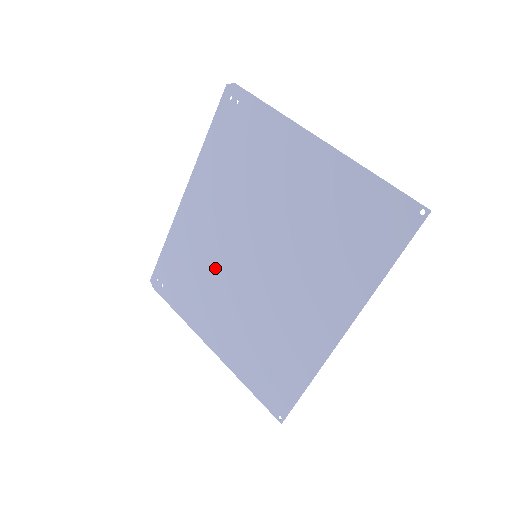
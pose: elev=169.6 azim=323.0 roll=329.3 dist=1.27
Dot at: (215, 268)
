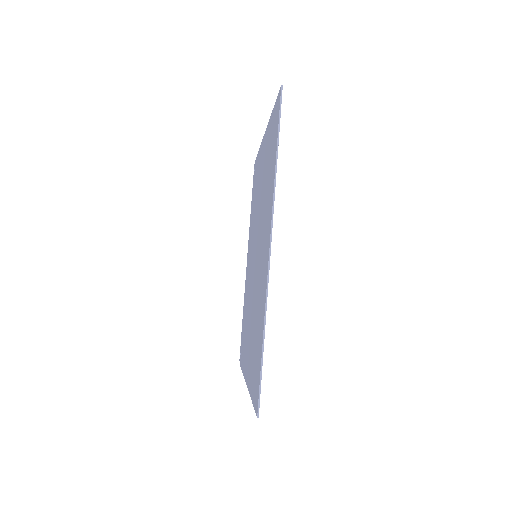
Dot at: (249, 298)
